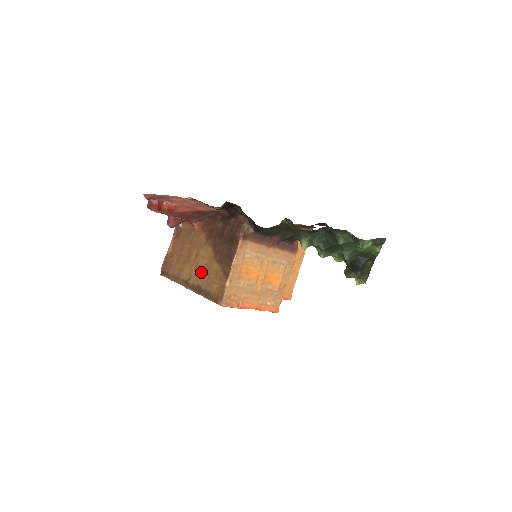
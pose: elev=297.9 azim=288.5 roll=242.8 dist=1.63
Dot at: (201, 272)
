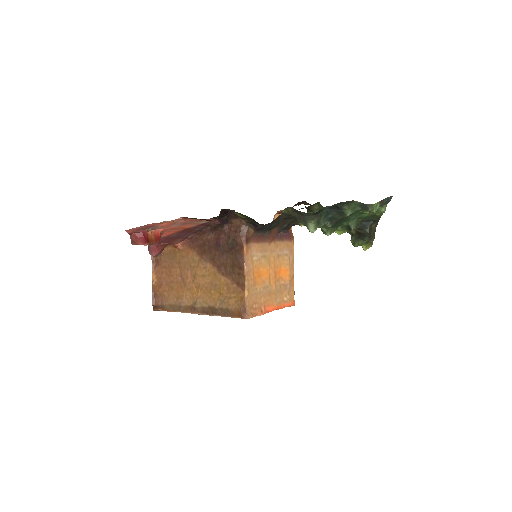
Dot at: (207, 292)
